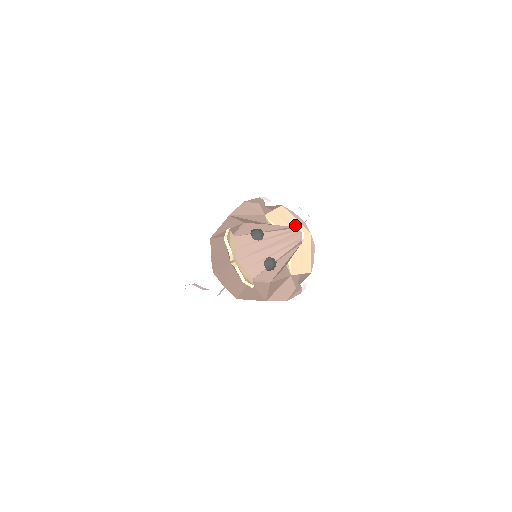
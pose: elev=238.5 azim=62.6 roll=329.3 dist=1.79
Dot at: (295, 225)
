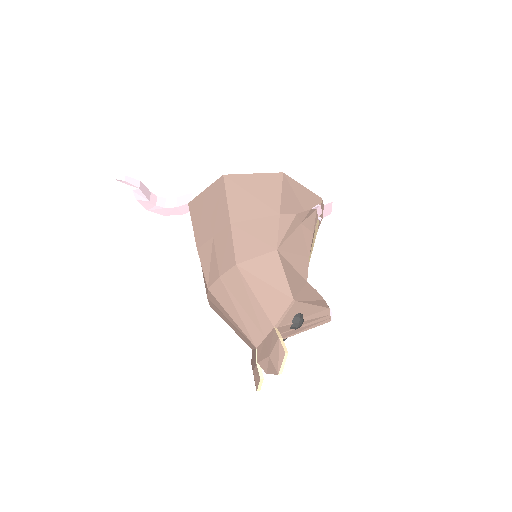
Dot at: occluded
